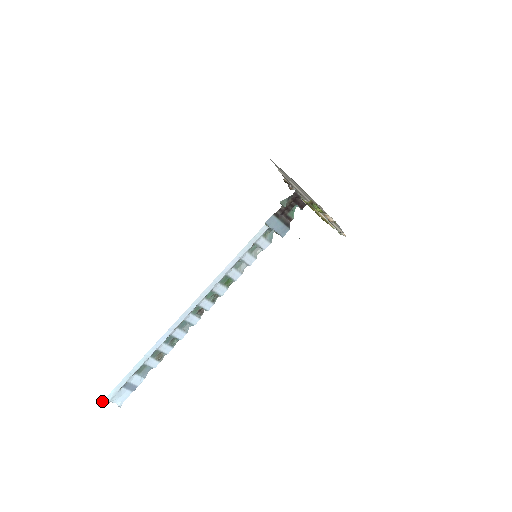
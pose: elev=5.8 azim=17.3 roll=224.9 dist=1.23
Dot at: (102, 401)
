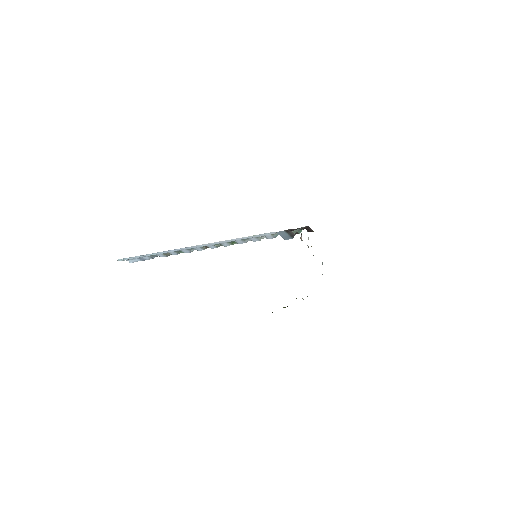
Dot at: (120, 259)
